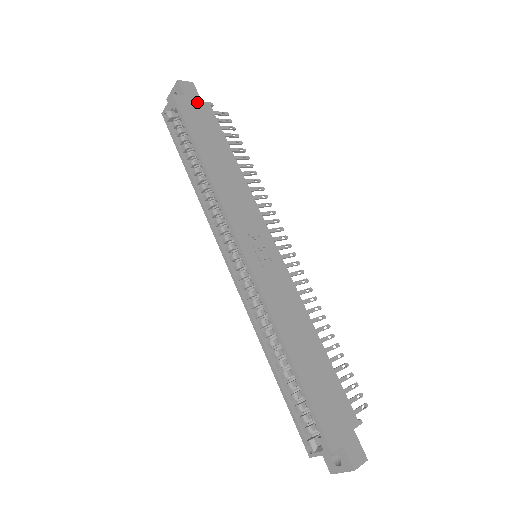
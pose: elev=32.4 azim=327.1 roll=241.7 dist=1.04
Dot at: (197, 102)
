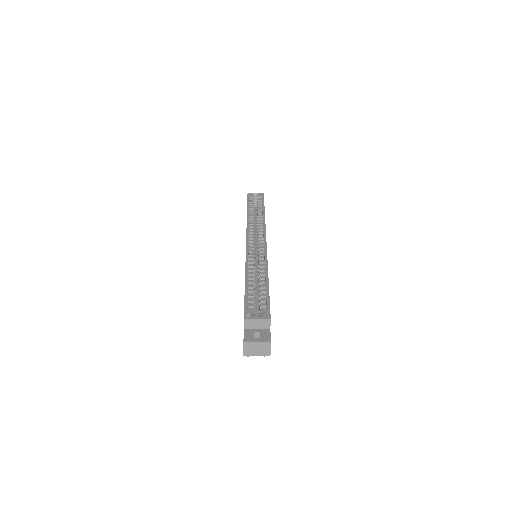
Dot at: occluded
